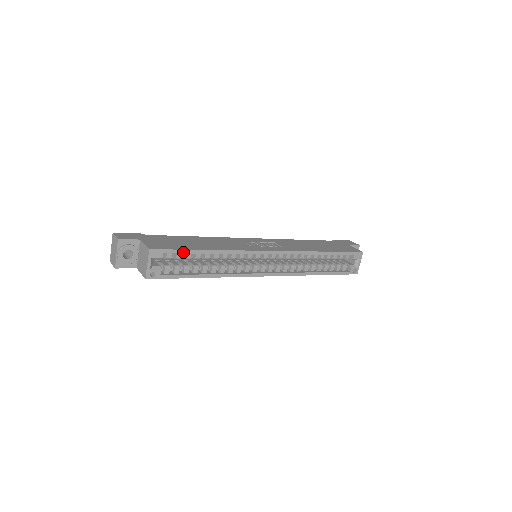
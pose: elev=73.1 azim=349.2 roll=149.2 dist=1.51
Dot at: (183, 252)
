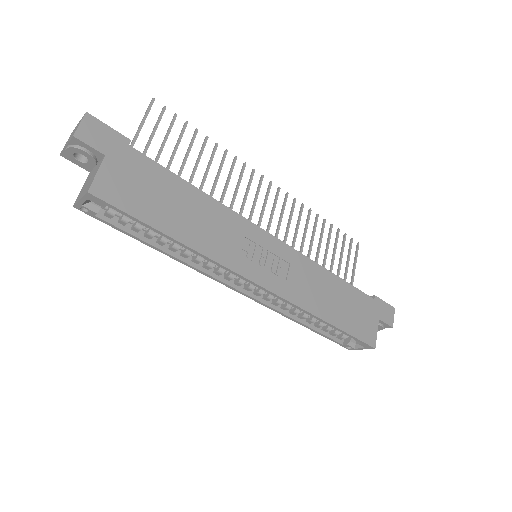
Dot at: (136, 220)
